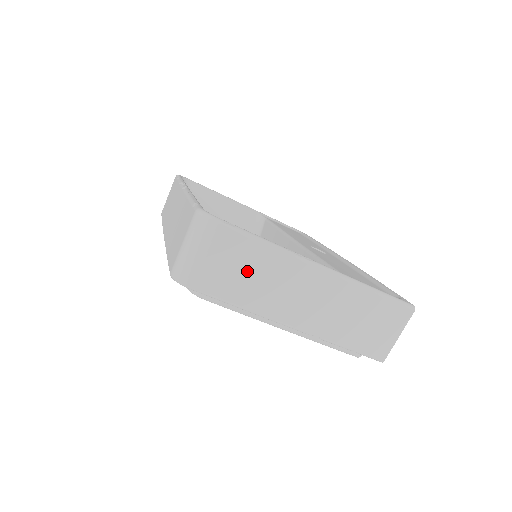
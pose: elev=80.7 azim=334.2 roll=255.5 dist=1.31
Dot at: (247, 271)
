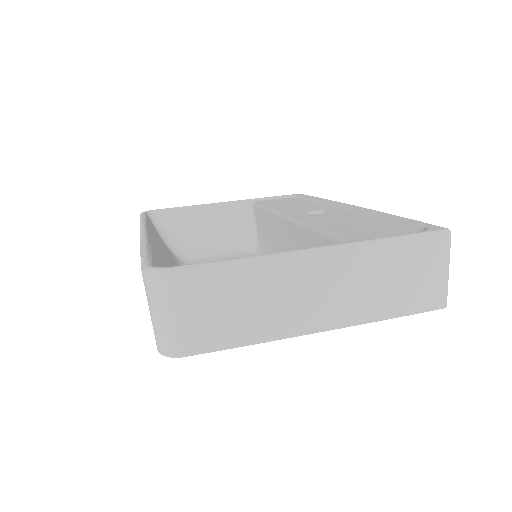
Dot at: (234, 304)
